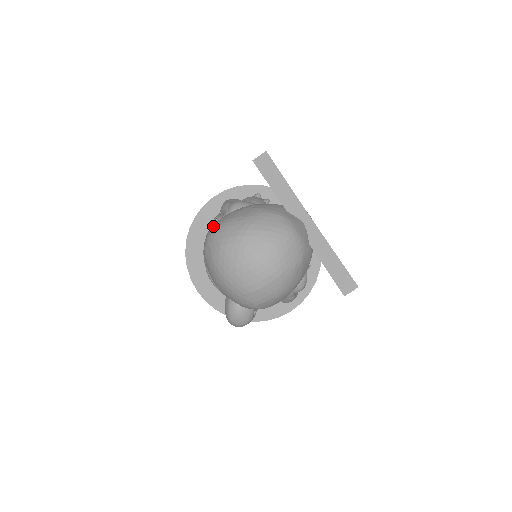
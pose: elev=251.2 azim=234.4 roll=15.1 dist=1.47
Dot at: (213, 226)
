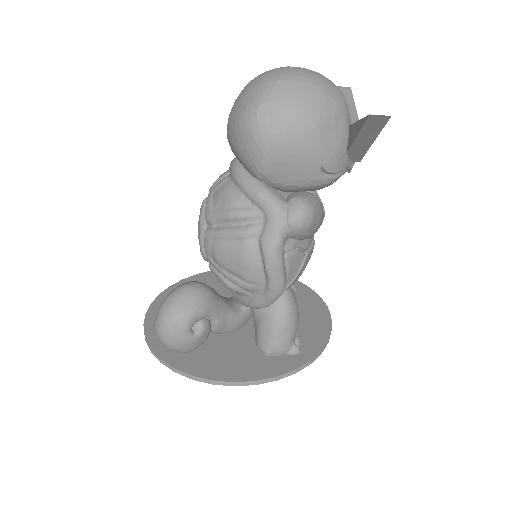
Dot at: occluded
